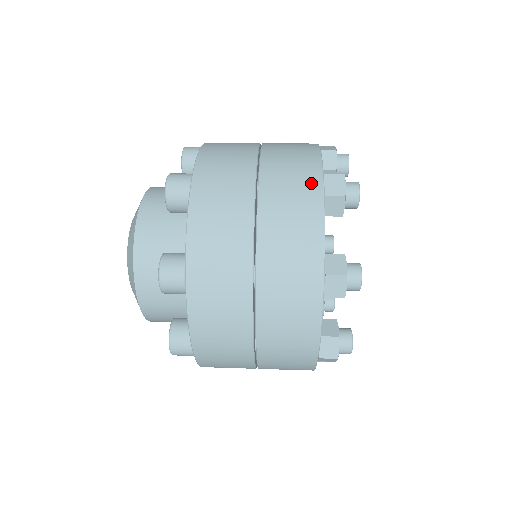
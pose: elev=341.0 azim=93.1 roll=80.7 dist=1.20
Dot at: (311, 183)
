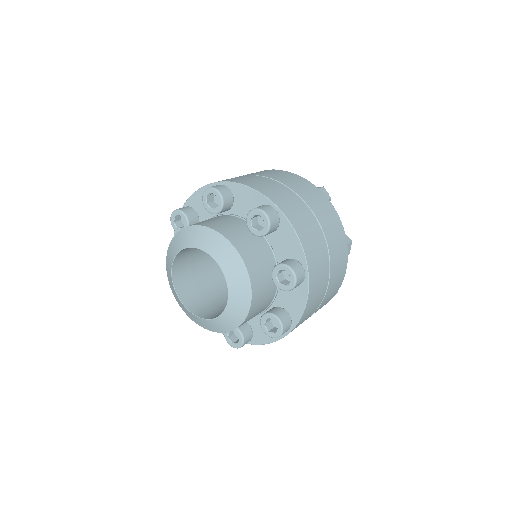
Dot at: (345, 255)
